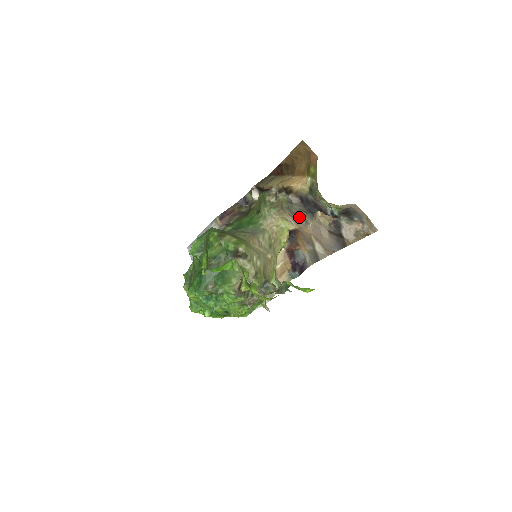
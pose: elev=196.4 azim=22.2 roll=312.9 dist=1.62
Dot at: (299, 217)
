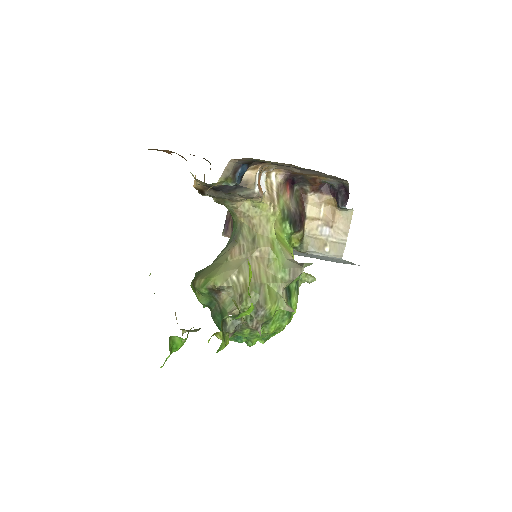
Dot at: (239, 197)
